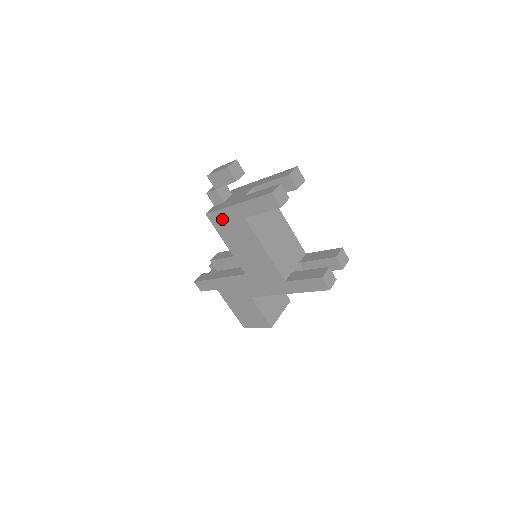
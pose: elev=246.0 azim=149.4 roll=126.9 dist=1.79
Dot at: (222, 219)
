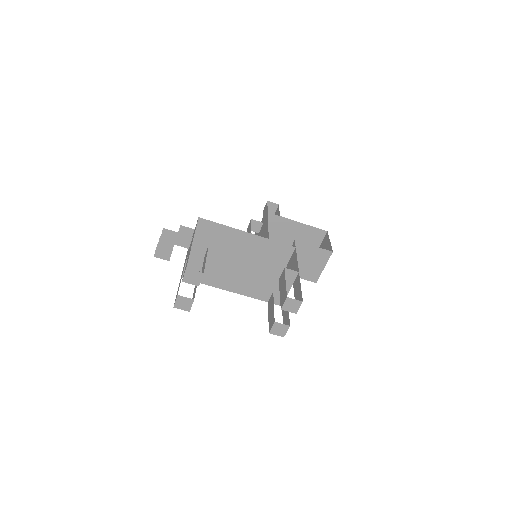
Dot at: occluded
